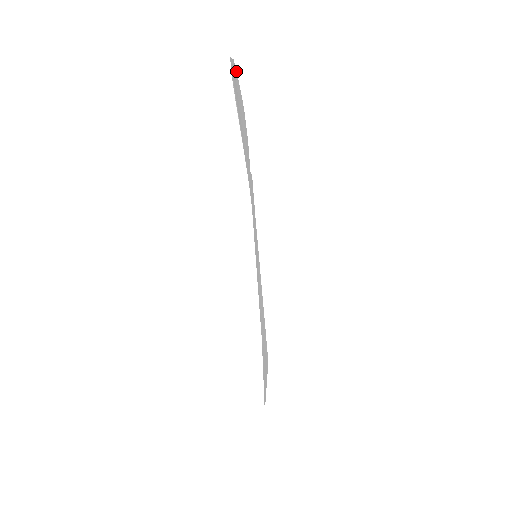
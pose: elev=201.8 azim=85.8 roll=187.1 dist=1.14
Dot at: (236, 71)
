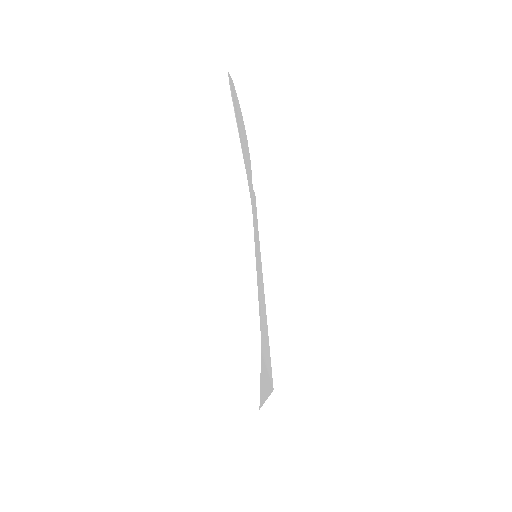
Dot at: occluded
